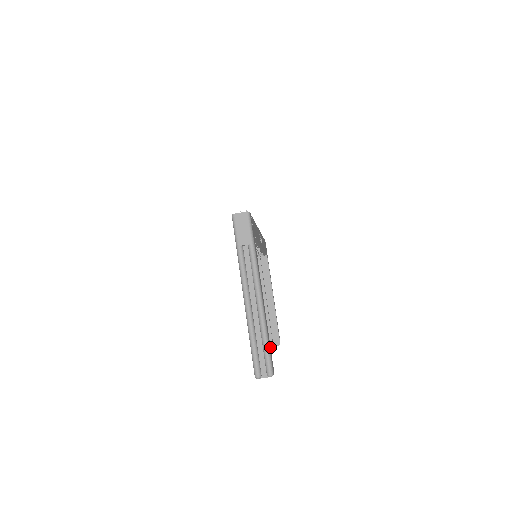
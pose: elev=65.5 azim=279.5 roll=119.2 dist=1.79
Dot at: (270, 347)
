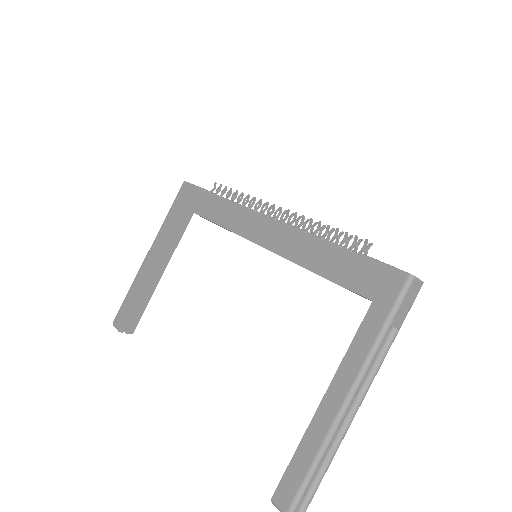
Dot at: occluded
